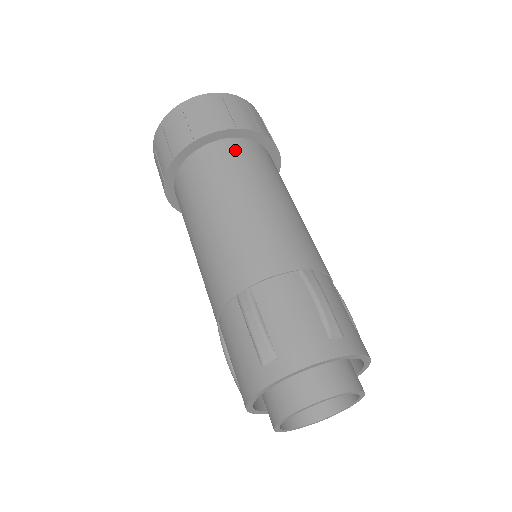
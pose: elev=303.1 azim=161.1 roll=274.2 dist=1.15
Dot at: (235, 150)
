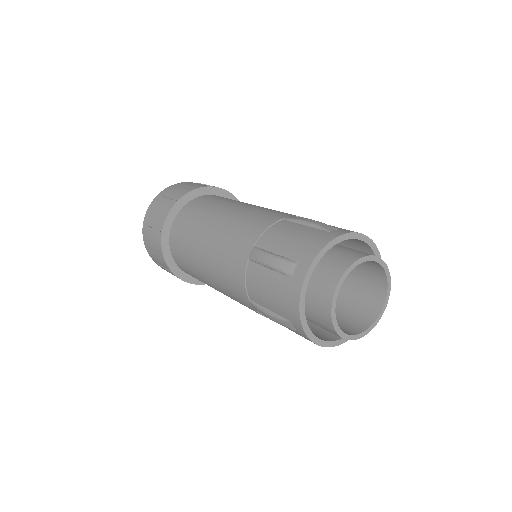
Dot at: (202, 200)
